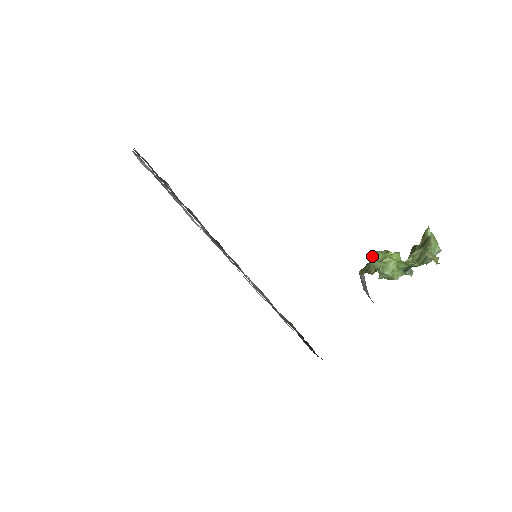
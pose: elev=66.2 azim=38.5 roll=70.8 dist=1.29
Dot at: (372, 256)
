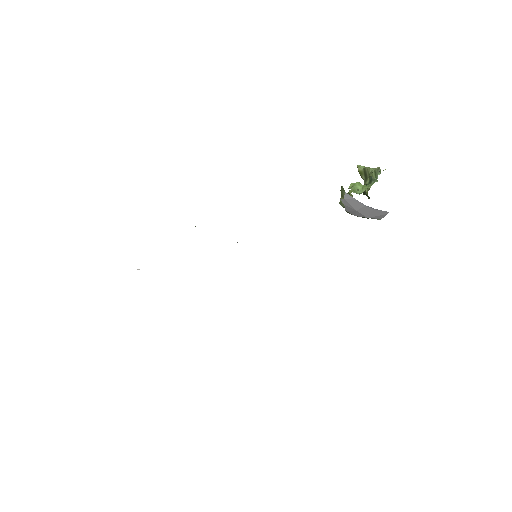
Dot at: (341, 202)
